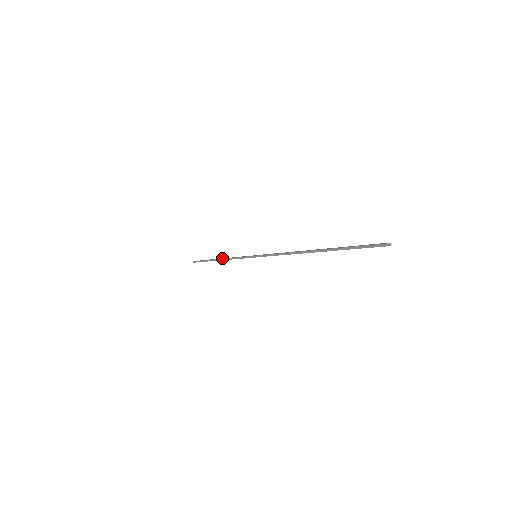
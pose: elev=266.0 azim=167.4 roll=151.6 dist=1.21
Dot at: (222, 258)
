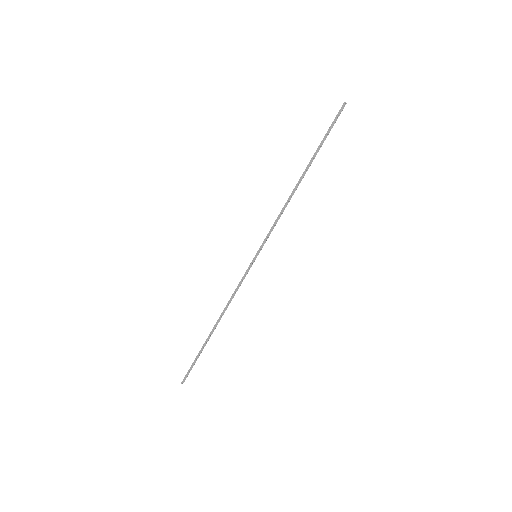
Dot at: (219, 317)
